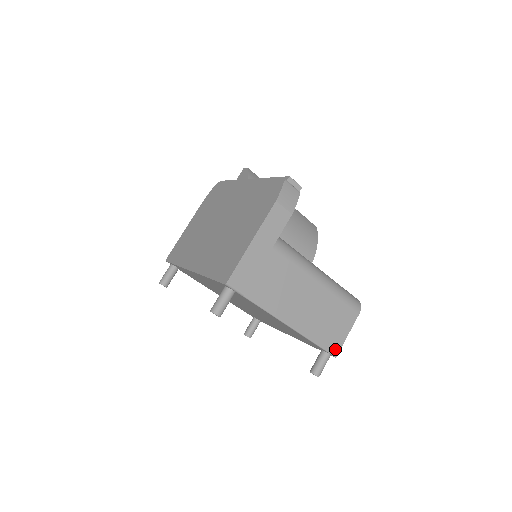
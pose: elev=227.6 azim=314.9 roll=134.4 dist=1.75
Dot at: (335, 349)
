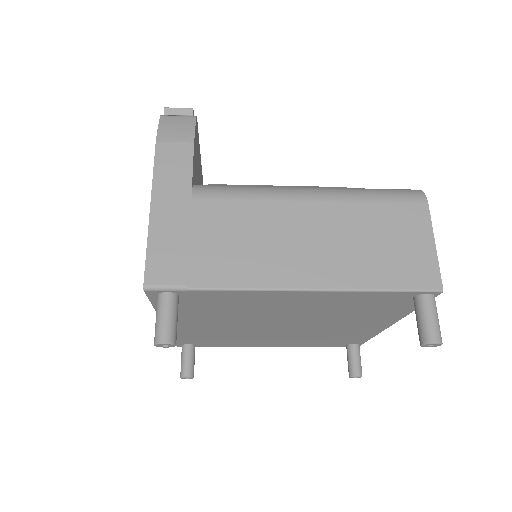
Dot at: (429, 279)
